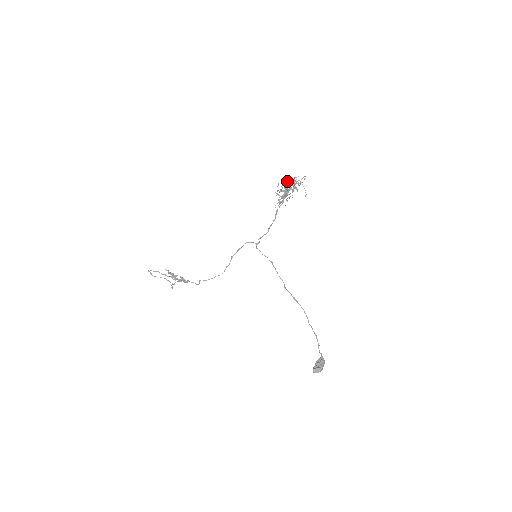
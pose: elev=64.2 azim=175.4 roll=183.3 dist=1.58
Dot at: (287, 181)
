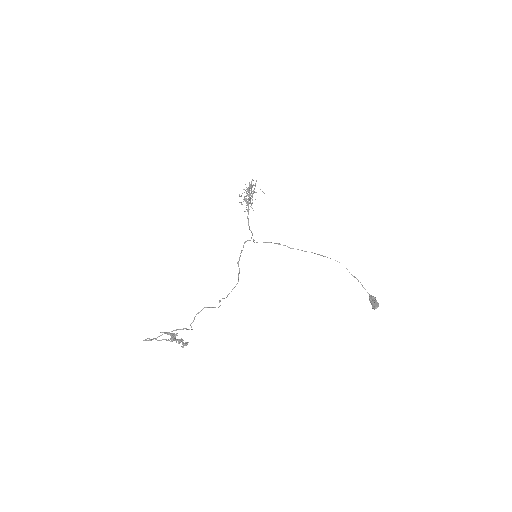
Dot at: occluded
